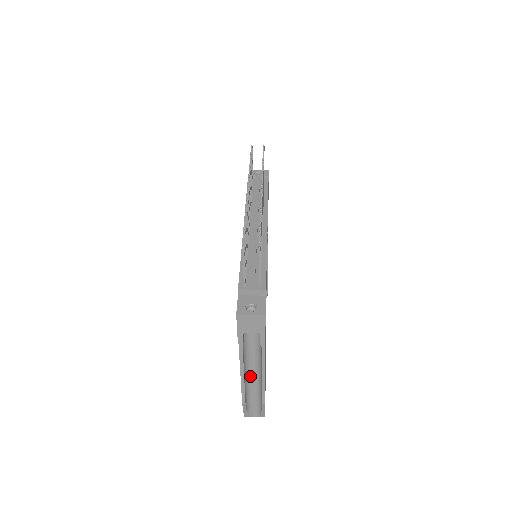
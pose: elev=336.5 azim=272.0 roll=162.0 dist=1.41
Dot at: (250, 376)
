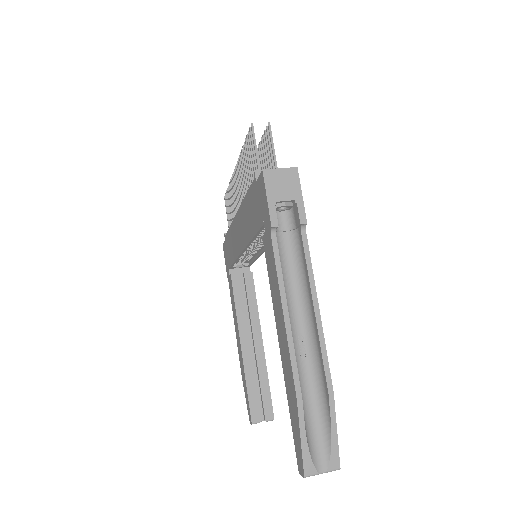
Dot at: (296, 342)
